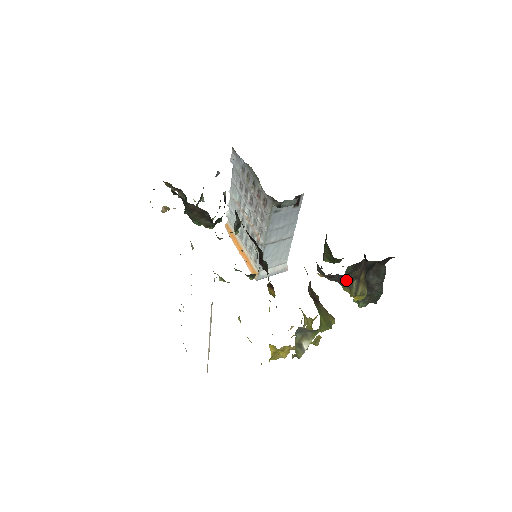
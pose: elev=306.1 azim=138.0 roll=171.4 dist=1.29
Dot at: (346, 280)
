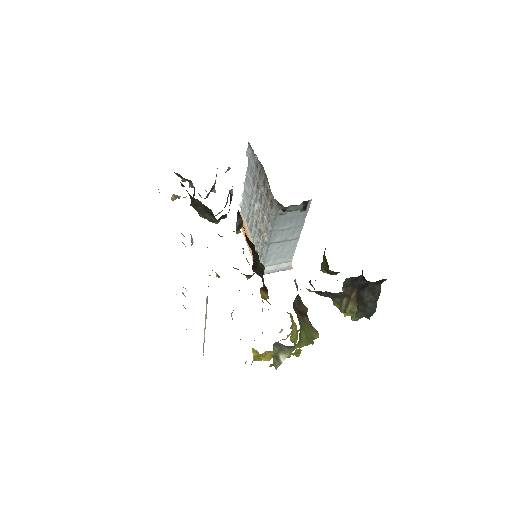
Dot at: (336, 297)
